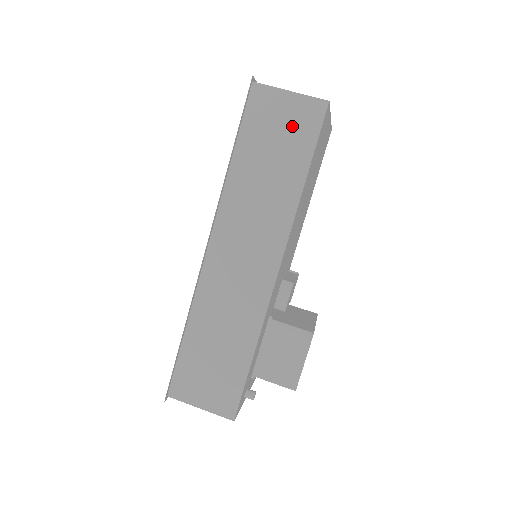
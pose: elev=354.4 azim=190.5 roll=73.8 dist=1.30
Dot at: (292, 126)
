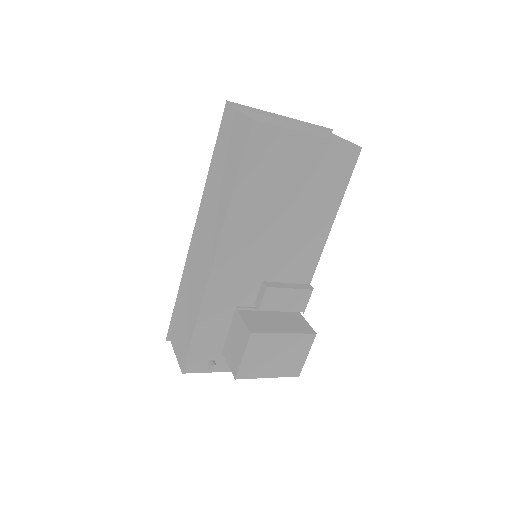
Dot at: (236, 142)
